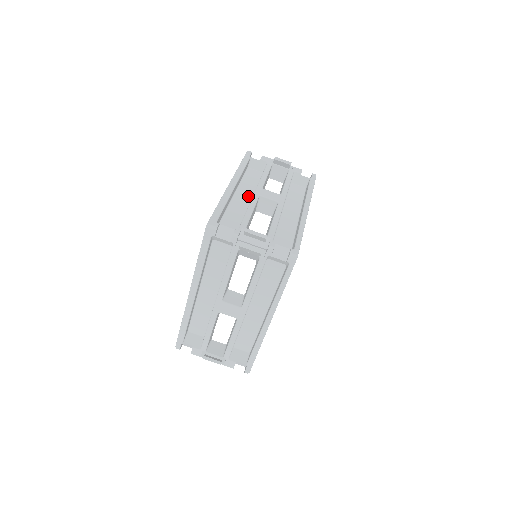
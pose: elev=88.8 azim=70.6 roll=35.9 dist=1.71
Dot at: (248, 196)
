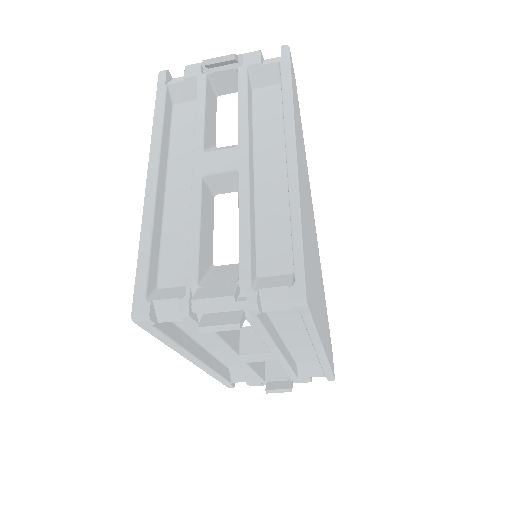
Dot at: (189, 178)
